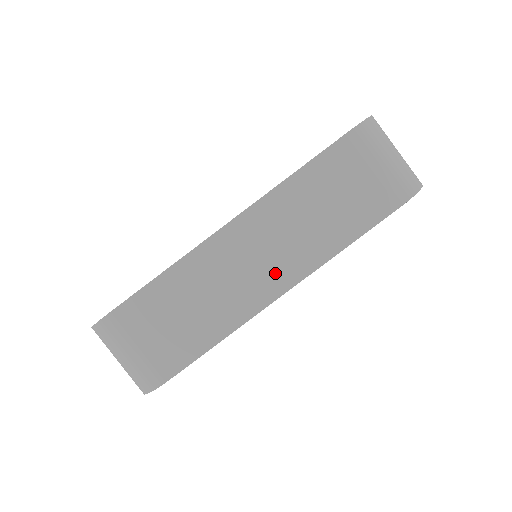
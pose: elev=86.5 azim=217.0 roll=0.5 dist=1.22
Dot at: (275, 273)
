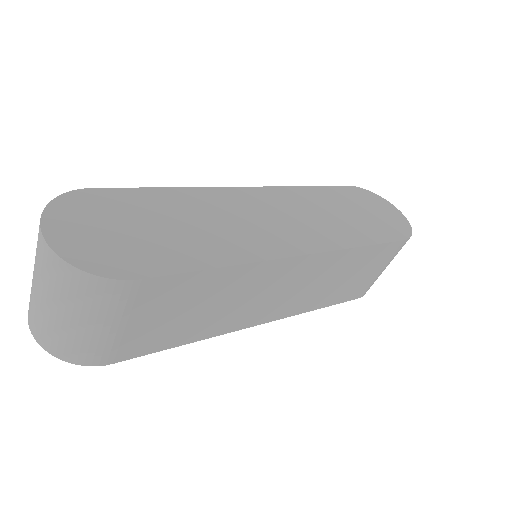
Dot at: (277, 307)
